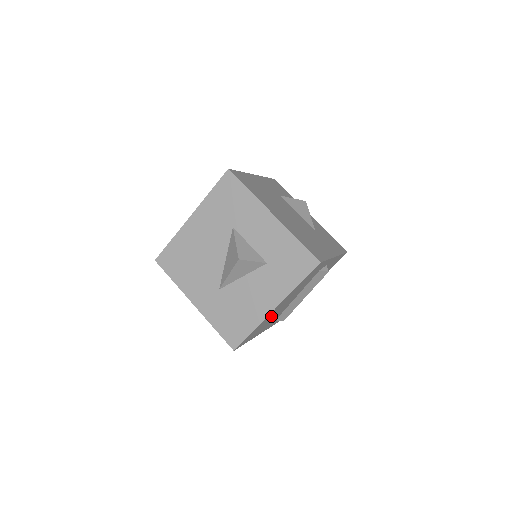
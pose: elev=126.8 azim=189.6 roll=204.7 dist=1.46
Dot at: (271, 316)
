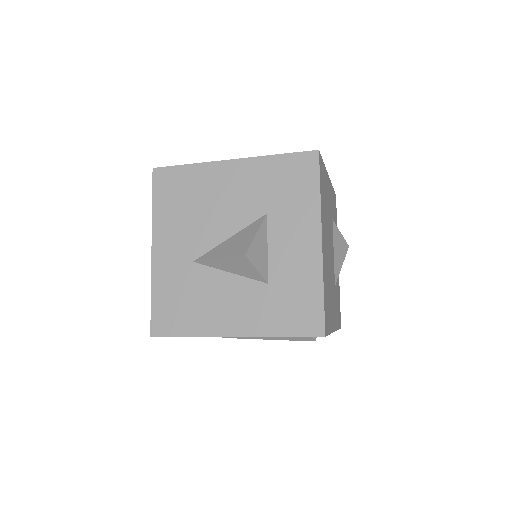
Dot at: occluded
